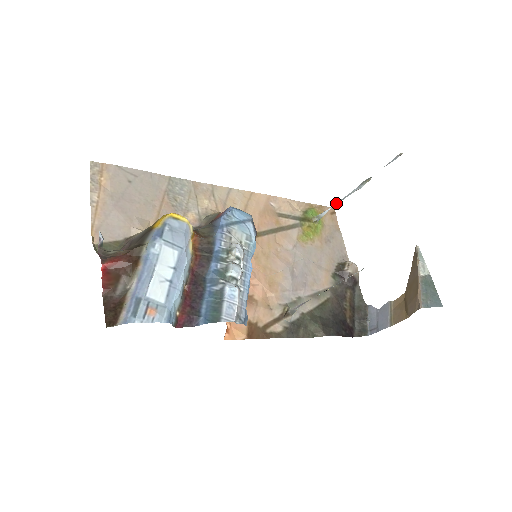
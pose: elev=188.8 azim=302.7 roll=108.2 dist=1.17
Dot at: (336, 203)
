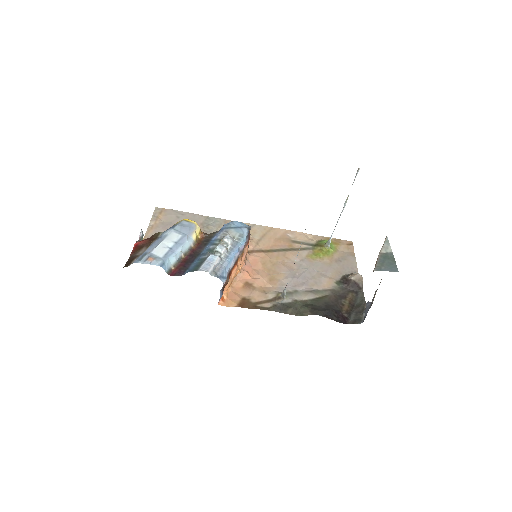
Dot at: (335, 226)
